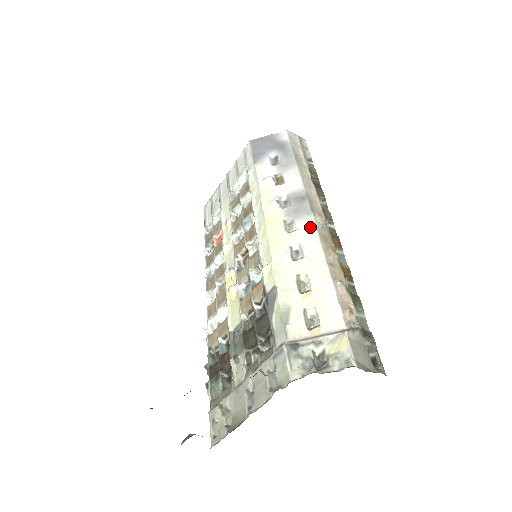
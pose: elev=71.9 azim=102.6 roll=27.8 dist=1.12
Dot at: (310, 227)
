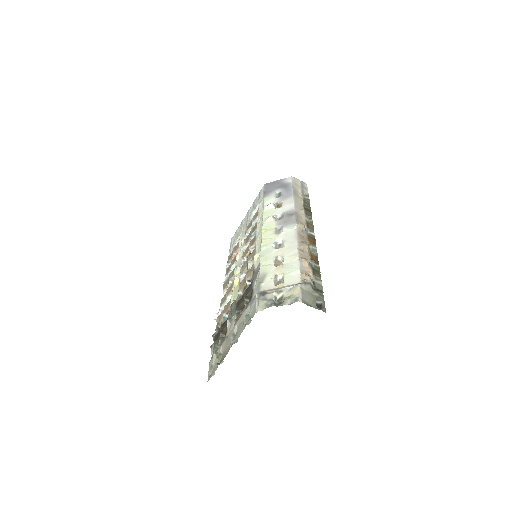
Dot at: (292, 230)
